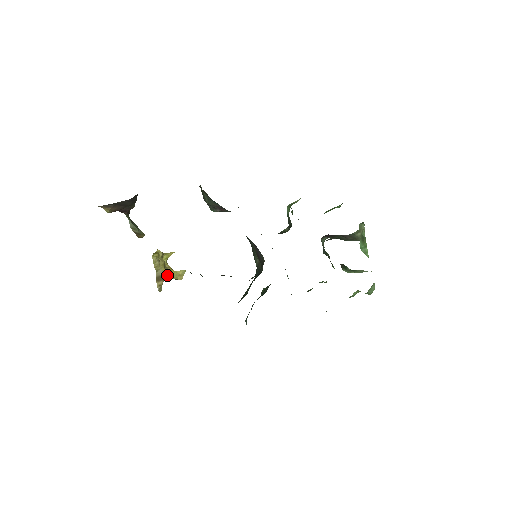
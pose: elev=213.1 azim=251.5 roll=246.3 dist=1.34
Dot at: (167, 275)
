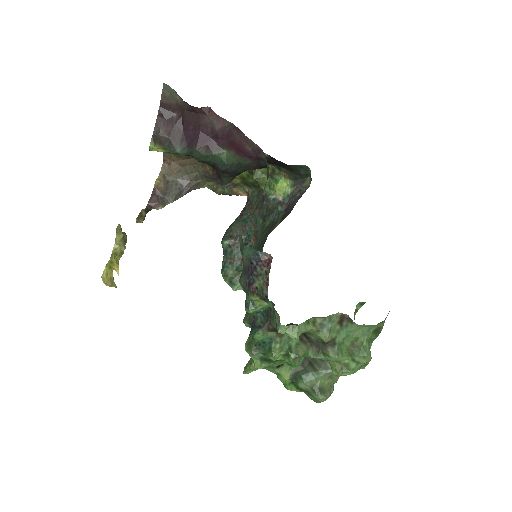
Dot at: occluded
